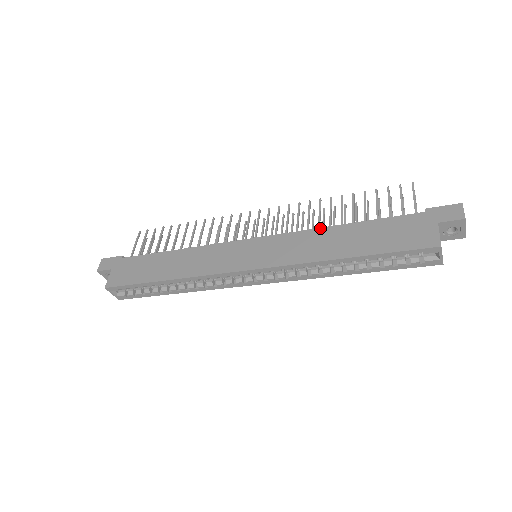
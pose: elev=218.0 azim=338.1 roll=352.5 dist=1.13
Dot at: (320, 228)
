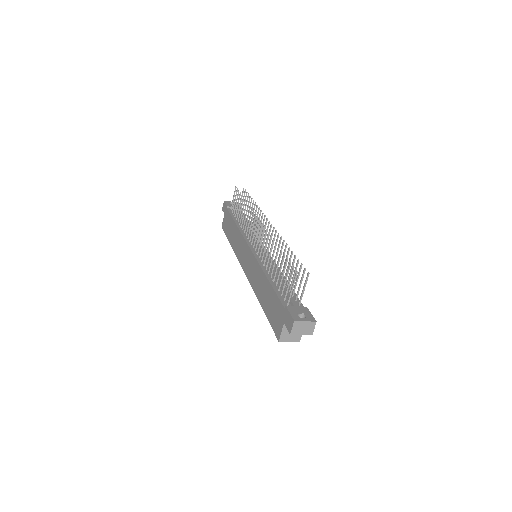
Dot at: (262, 270)
